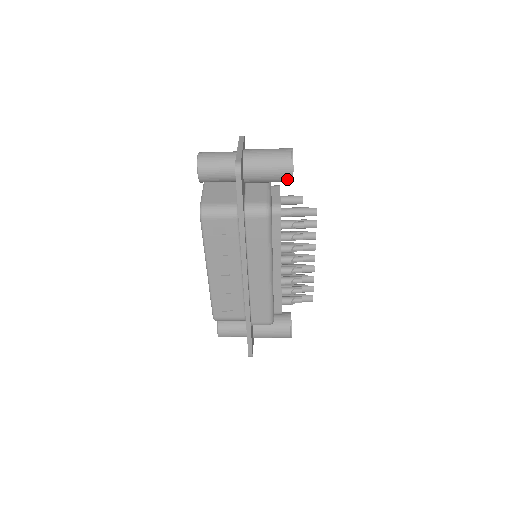
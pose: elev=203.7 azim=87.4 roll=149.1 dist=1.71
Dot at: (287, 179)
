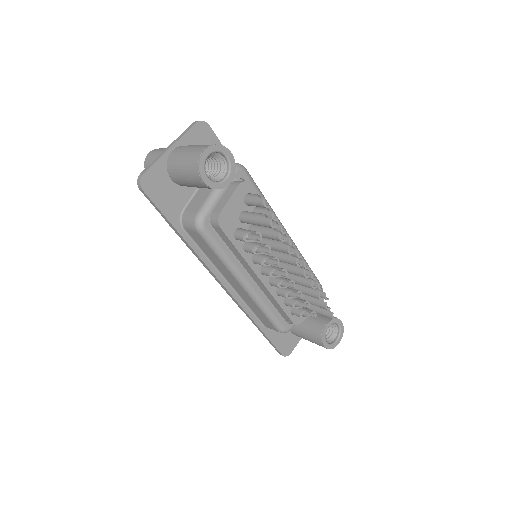
Dot at: (208, 187)
